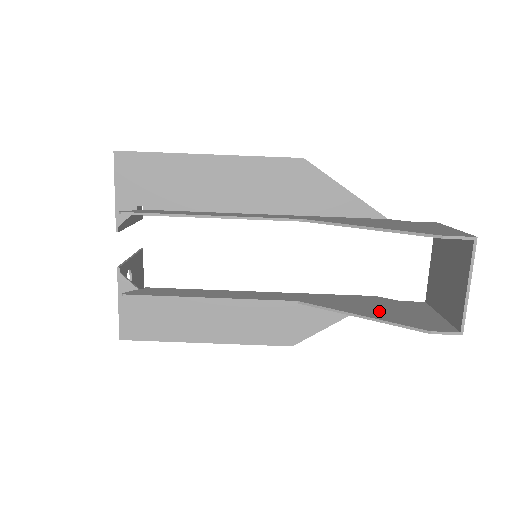
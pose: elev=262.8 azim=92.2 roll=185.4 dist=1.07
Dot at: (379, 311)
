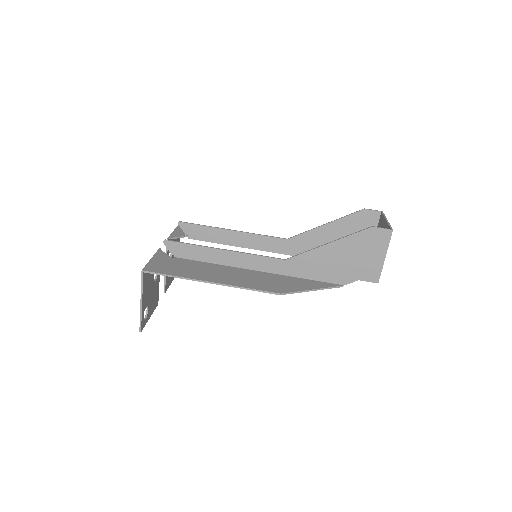
Dot at: (341, 253)
